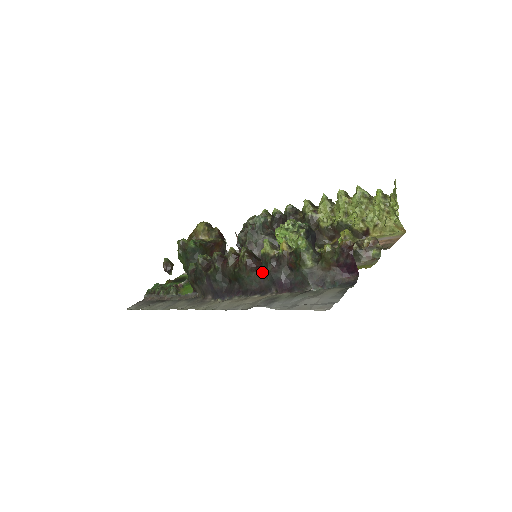
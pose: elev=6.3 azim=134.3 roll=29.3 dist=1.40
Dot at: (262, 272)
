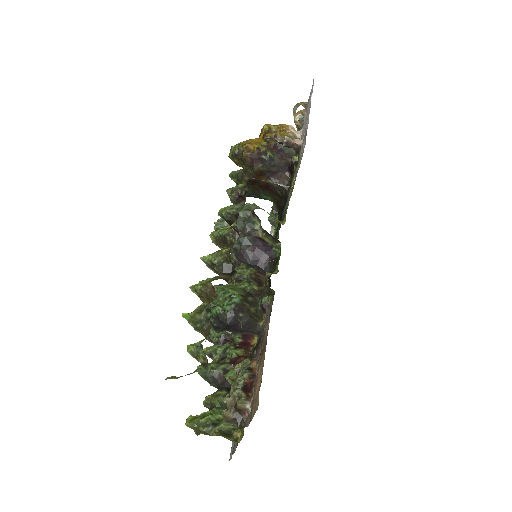
Dot at: occluded
